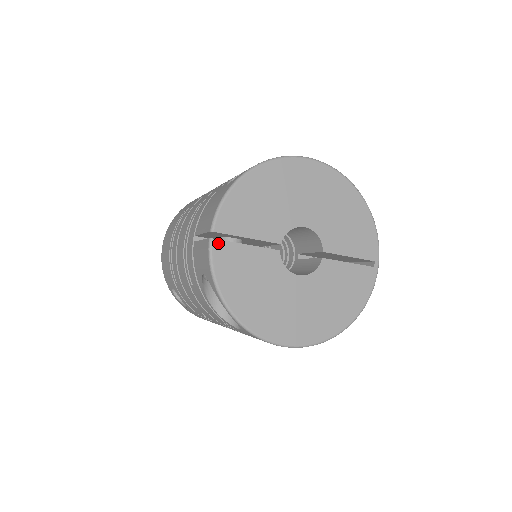
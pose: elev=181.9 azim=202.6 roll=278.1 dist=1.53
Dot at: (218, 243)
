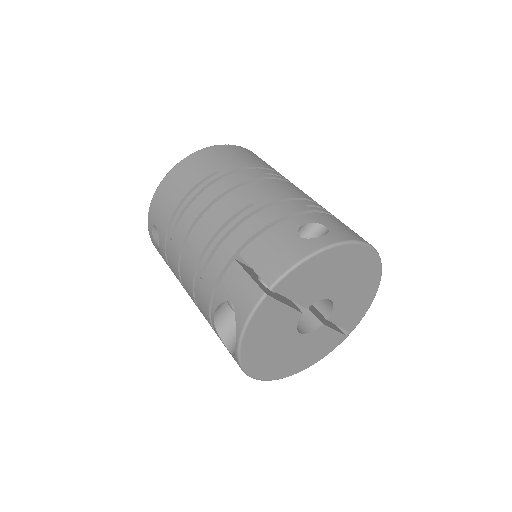
Dot at: (269, 299)
